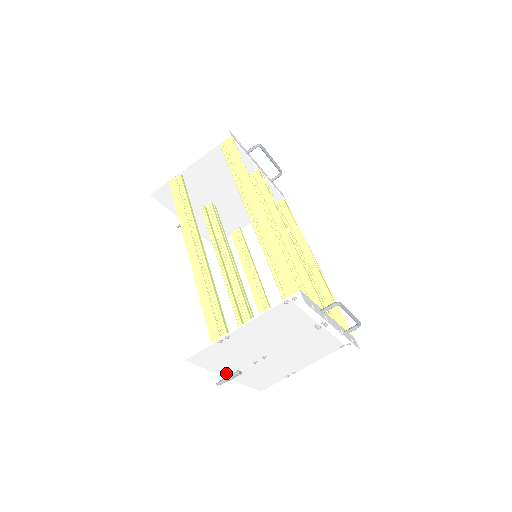
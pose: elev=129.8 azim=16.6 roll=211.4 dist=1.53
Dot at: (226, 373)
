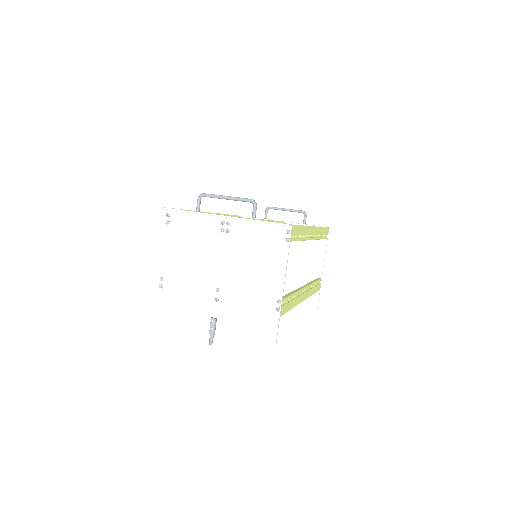
Dot at: (205, 326)
